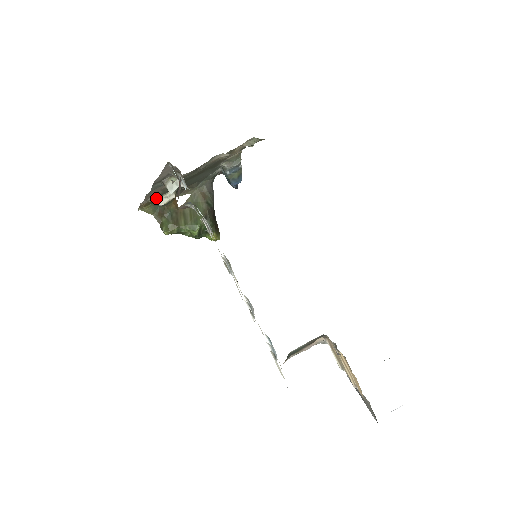
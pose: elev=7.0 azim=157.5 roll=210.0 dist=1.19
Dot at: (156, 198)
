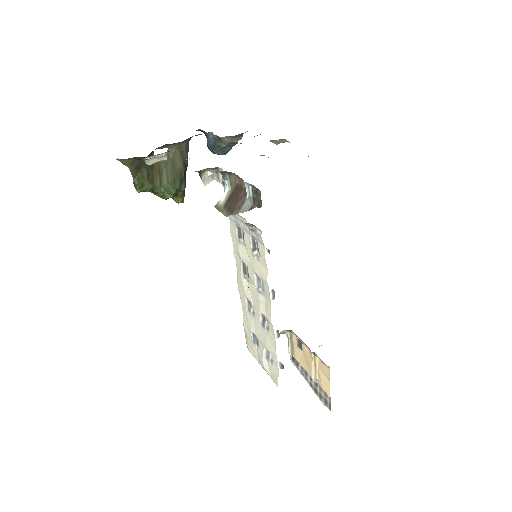
Dot at: (147, 157)
